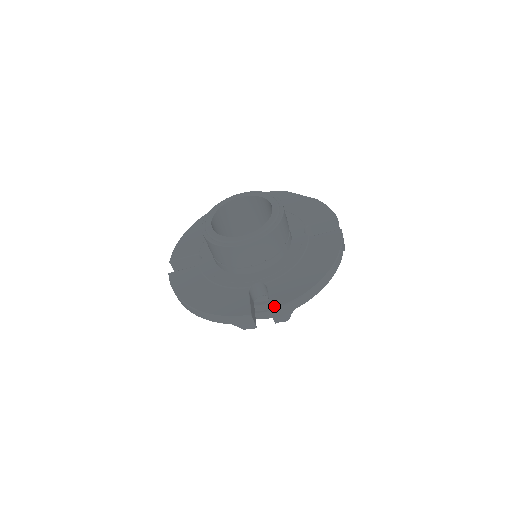
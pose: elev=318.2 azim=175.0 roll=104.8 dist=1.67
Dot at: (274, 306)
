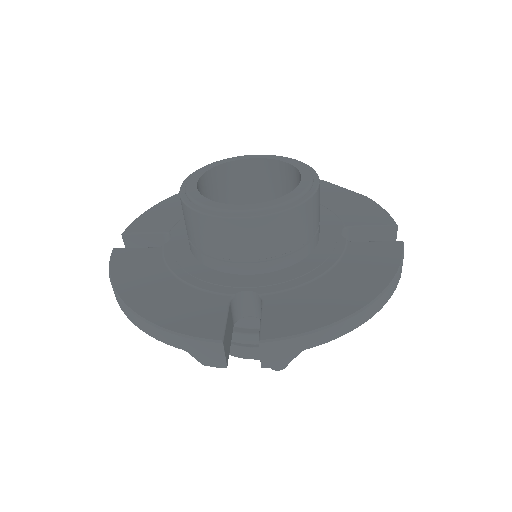
Dot at: (267, 335)
